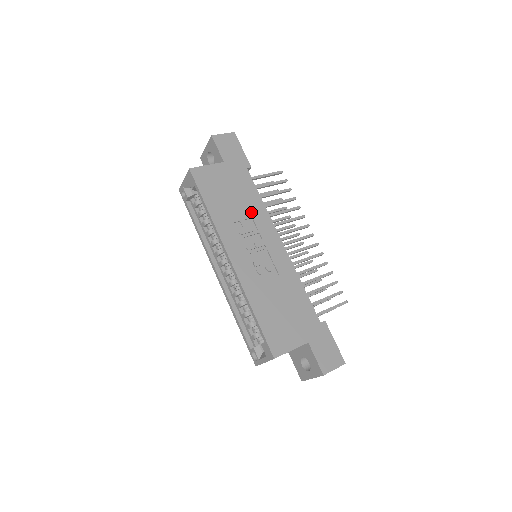
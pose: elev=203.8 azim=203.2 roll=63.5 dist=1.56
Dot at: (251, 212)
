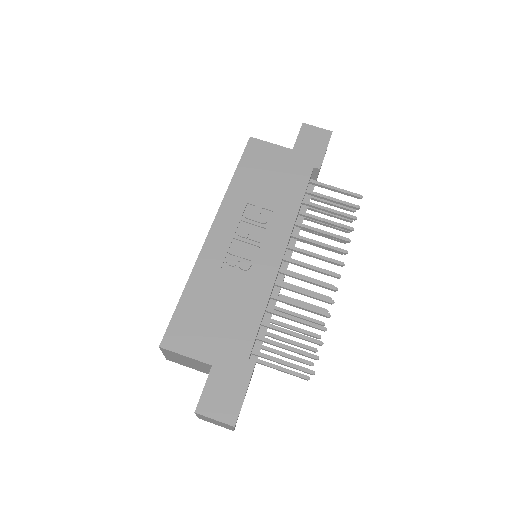
Dot at: (277, 206)
